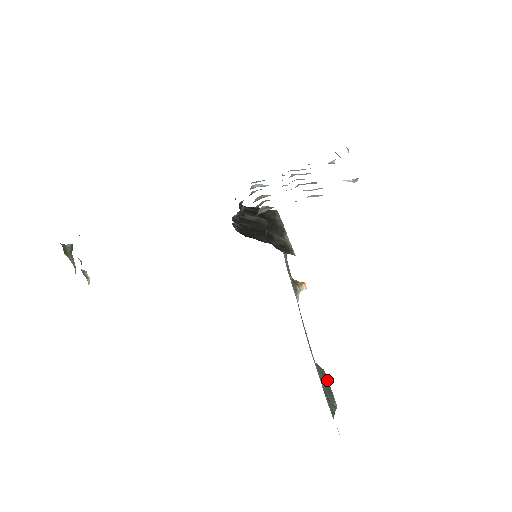
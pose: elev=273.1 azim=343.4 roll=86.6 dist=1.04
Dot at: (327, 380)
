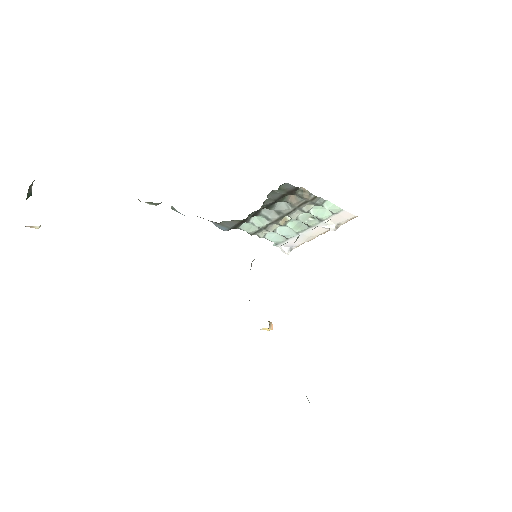
Dot at: occluded
